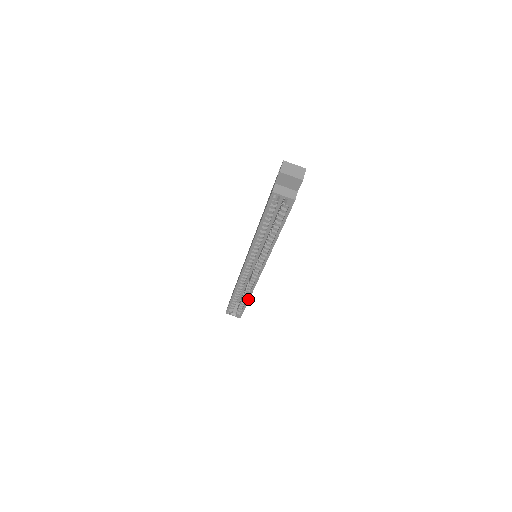
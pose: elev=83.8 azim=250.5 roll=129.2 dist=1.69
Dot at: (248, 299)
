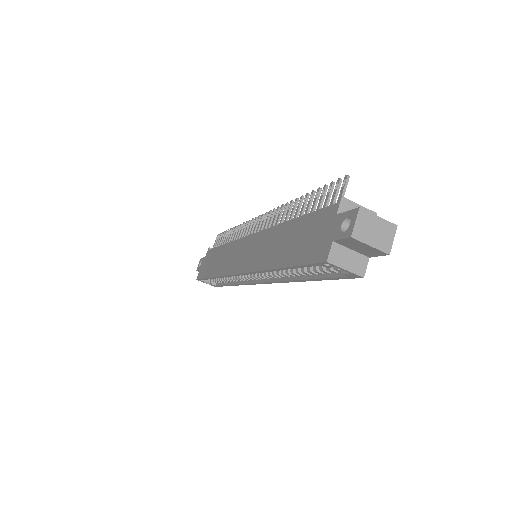
Dot at: (232, 285)
